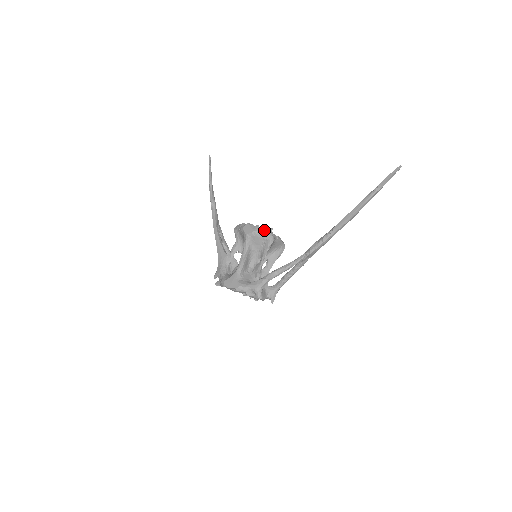
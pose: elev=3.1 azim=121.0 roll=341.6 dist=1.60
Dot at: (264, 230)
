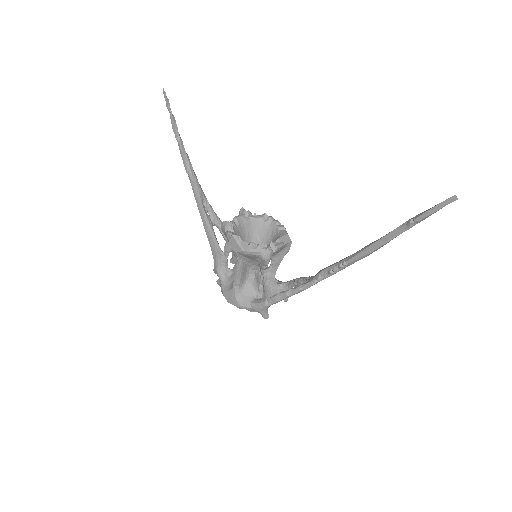
Dot at: (255, 249)
